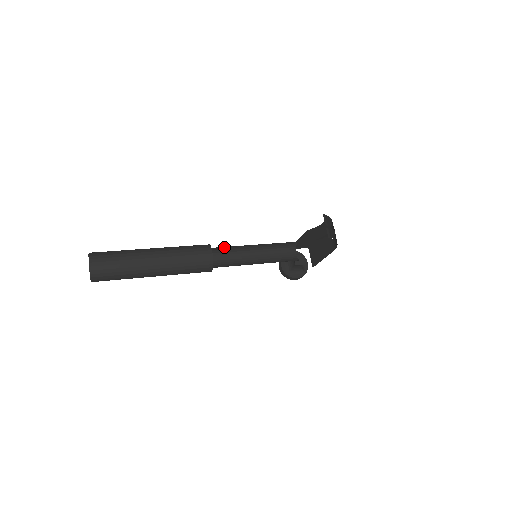
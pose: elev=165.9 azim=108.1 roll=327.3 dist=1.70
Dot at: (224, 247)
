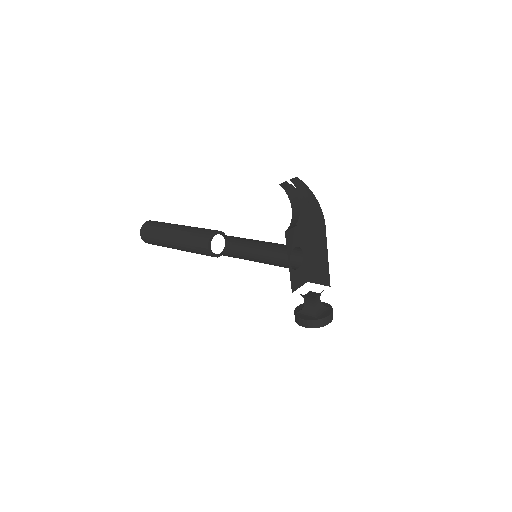
Dot at: (237, 243)
